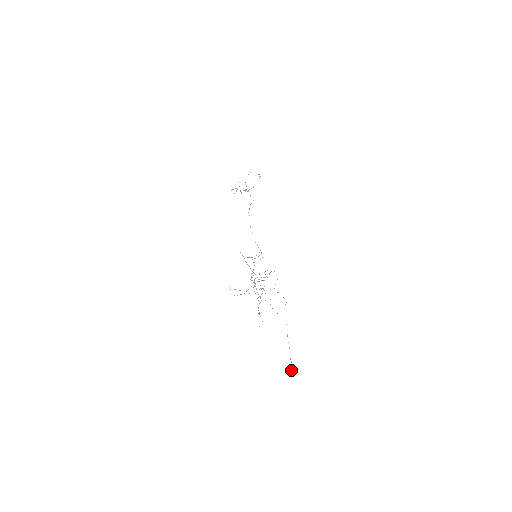
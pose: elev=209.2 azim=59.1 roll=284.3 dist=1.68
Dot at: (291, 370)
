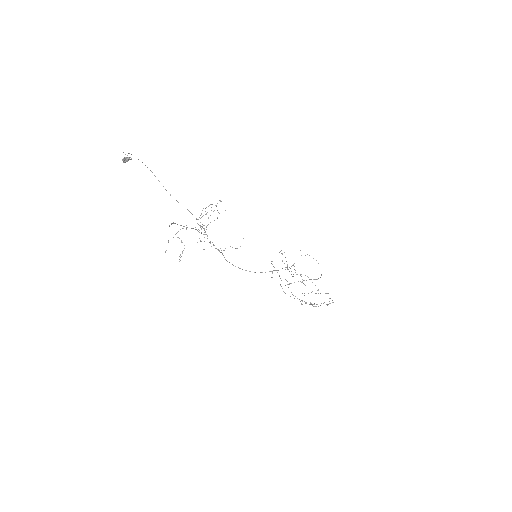
Dot at: (123, 159)
